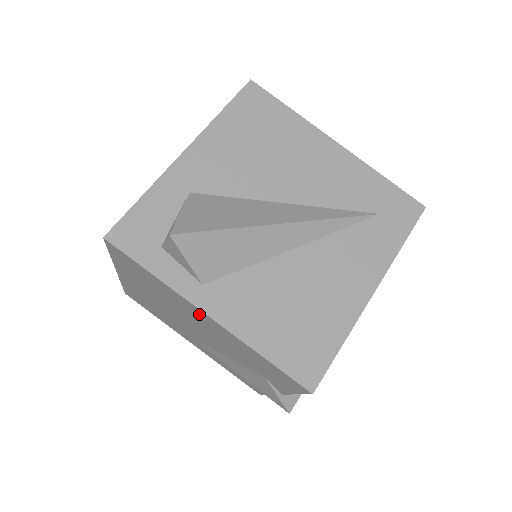
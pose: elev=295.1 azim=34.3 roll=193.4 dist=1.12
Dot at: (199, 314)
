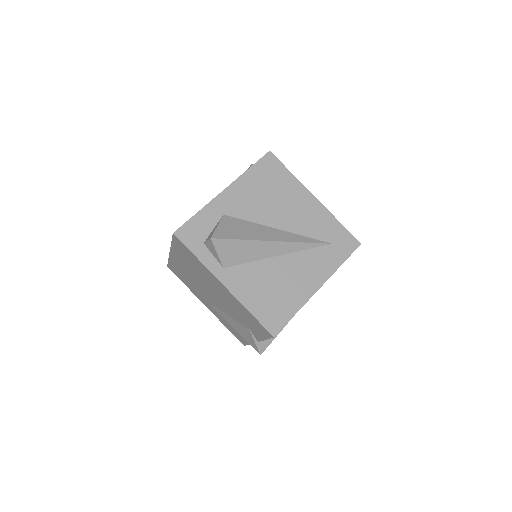
Dot at: (218, 284)
